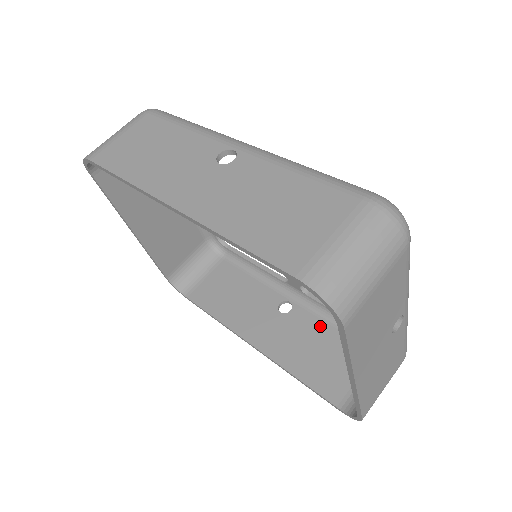
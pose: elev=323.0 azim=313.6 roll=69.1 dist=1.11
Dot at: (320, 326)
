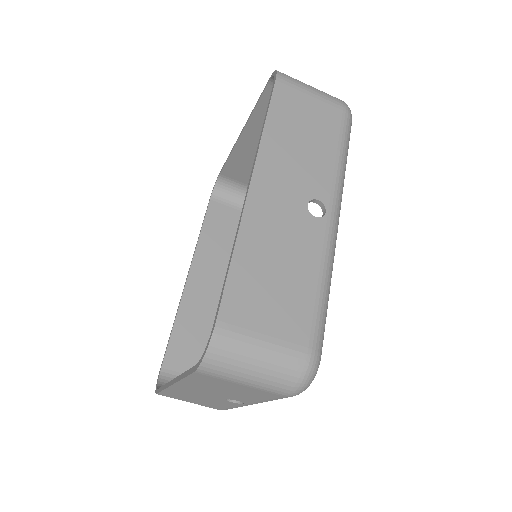
Dot at: occluded
